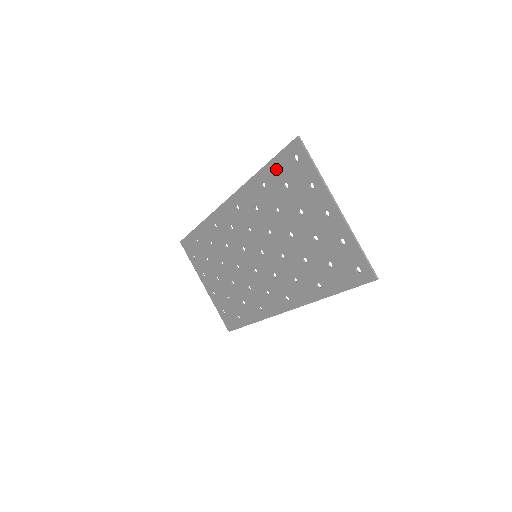
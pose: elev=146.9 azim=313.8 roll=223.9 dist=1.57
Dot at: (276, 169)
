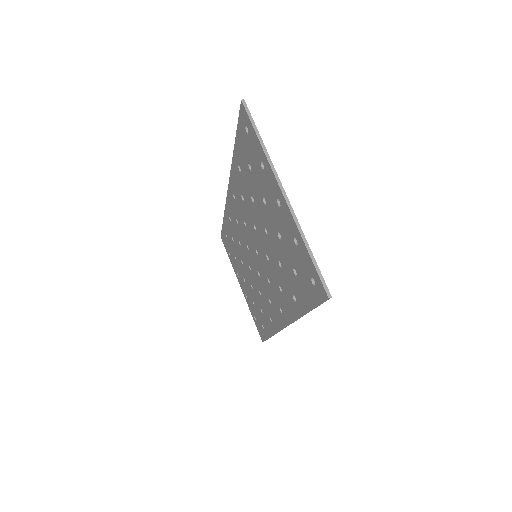
Dot at: (240, 147)
